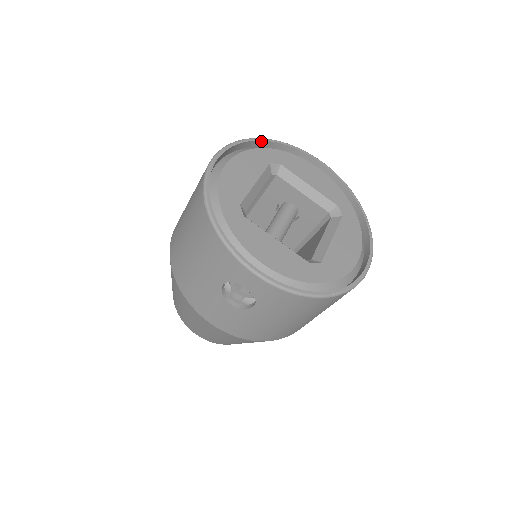
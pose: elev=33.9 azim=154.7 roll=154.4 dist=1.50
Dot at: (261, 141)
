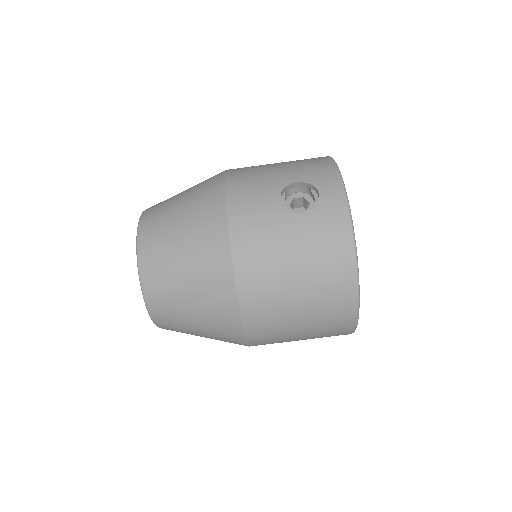
Dot at: occluded
